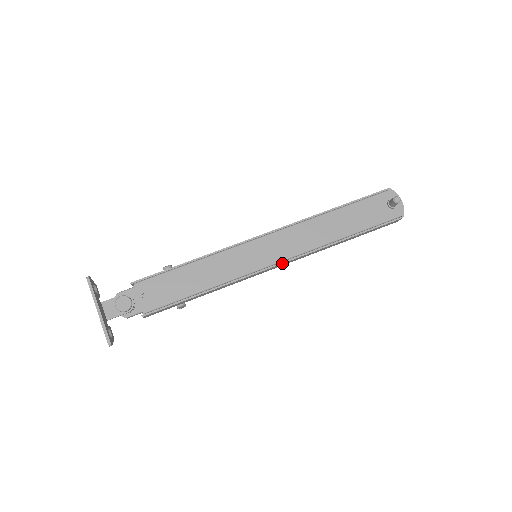
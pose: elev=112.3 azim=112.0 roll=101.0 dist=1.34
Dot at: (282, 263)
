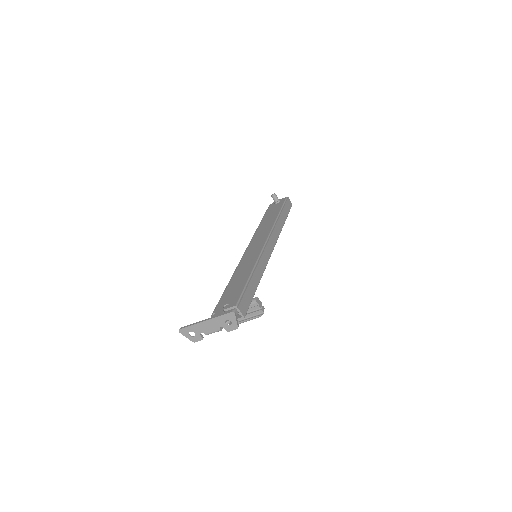
Dot at: (268, 240)
